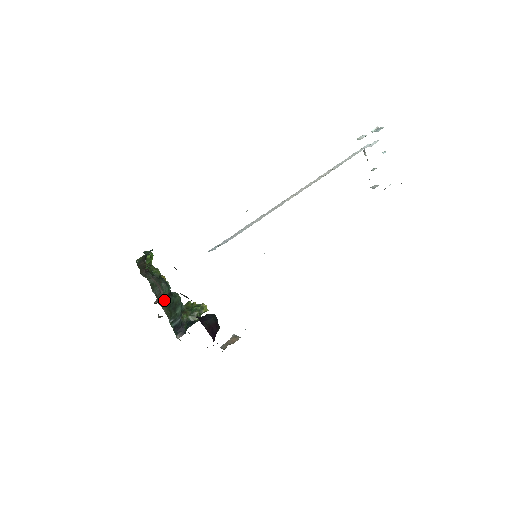
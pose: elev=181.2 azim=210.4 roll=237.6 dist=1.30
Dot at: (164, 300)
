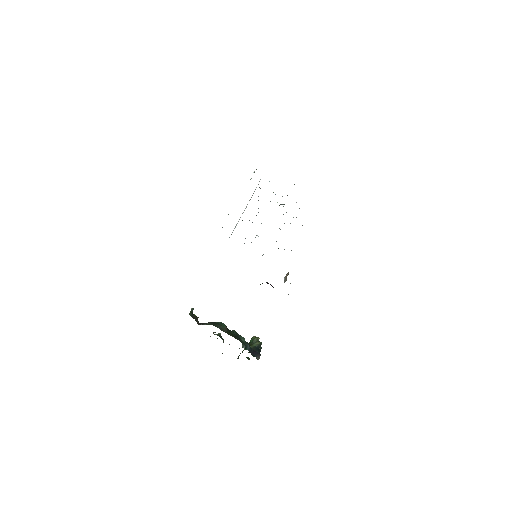
Dot at: (227, 332)
